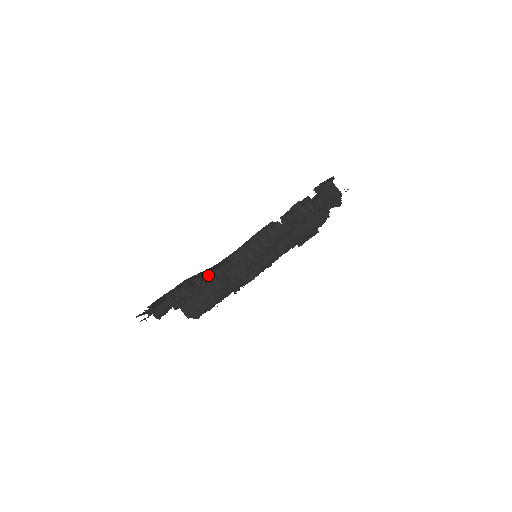
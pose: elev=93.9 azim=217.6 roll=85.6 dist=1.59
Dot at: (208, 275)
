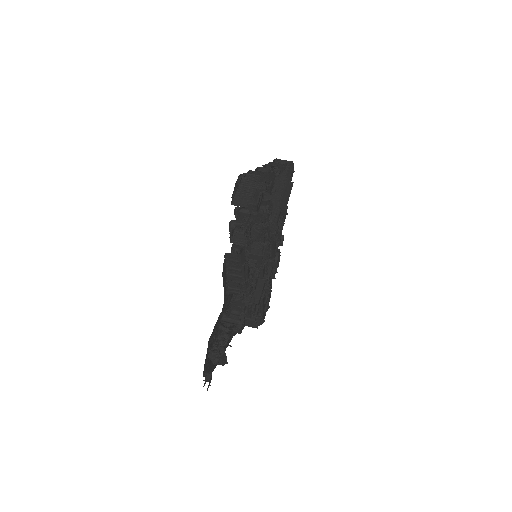
Dot at: occluded
